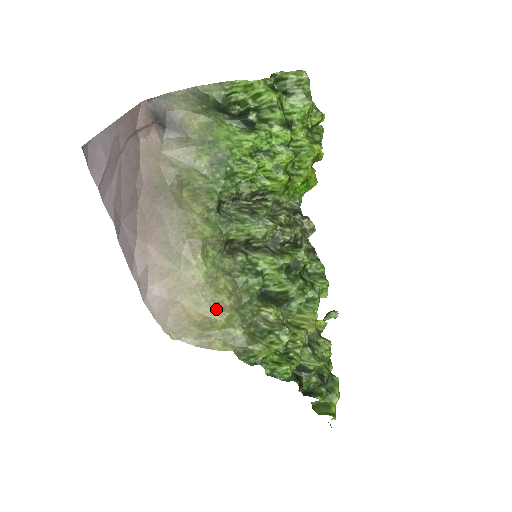
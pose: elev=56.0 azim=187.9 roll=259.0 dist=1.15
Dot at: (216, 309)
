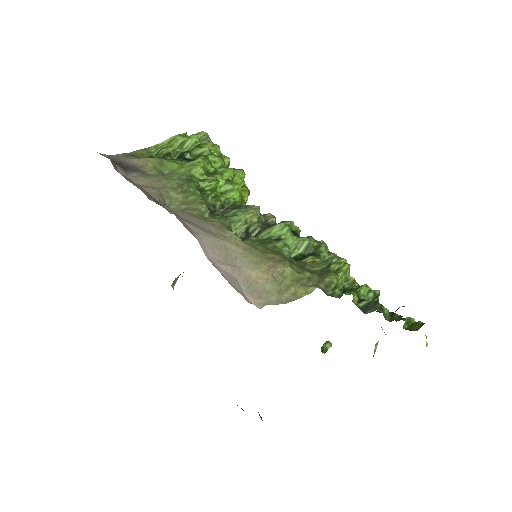
Dot at: (275, 262)
